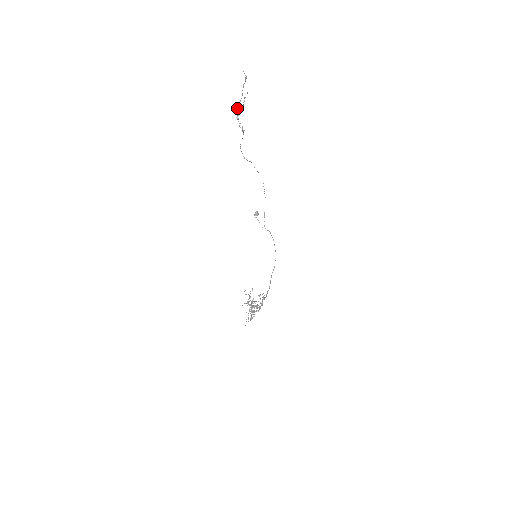
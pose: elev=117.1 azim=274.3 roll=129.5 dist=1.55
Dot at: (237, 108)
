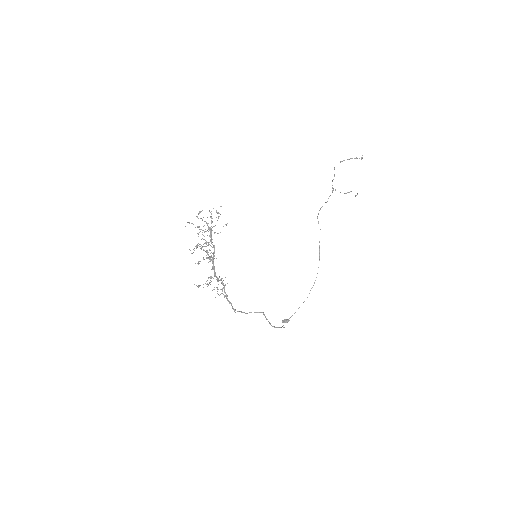
Dot at: (340, 161)
